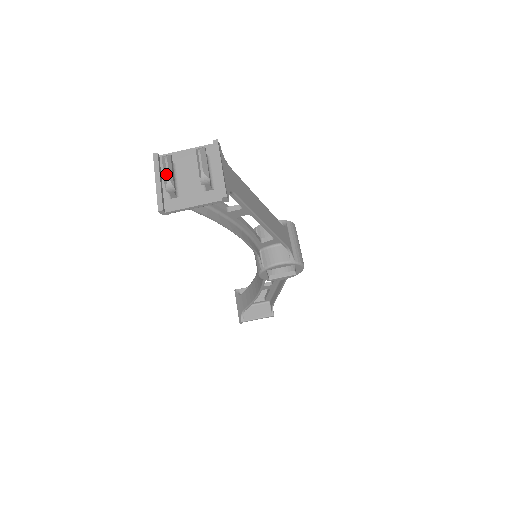
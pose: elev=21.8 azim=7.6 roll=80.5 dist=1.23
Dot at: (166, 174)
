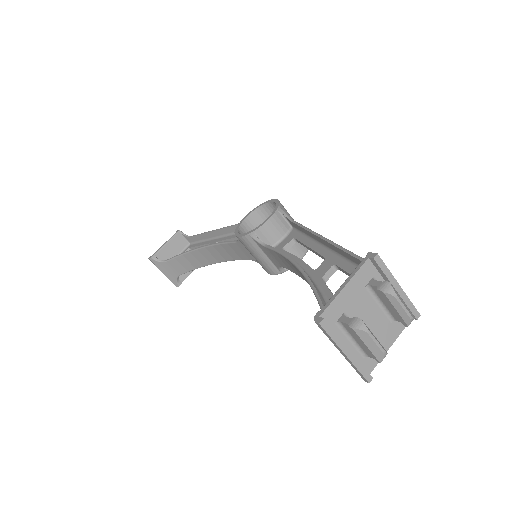
Dot at: (380, 350)
